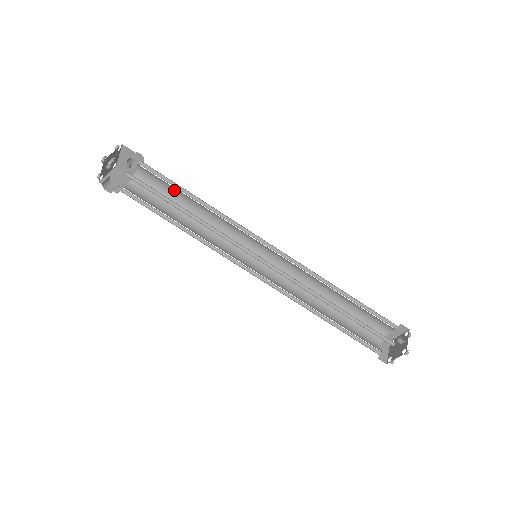
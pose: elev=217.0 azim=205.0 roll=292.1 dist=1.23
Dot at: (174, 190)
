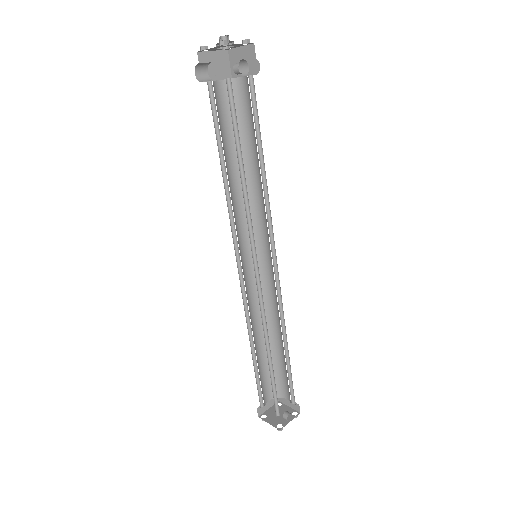
Dot at: (253, 132)
